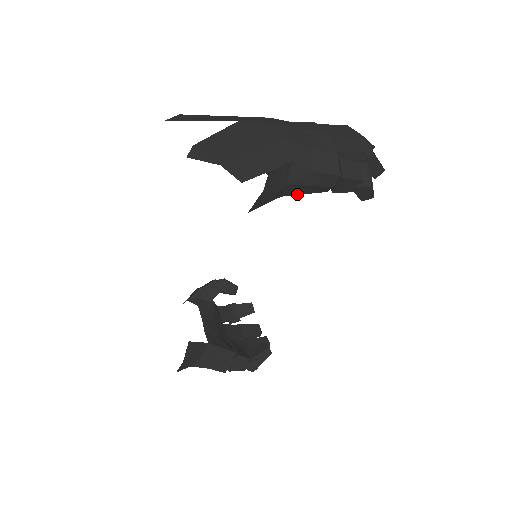
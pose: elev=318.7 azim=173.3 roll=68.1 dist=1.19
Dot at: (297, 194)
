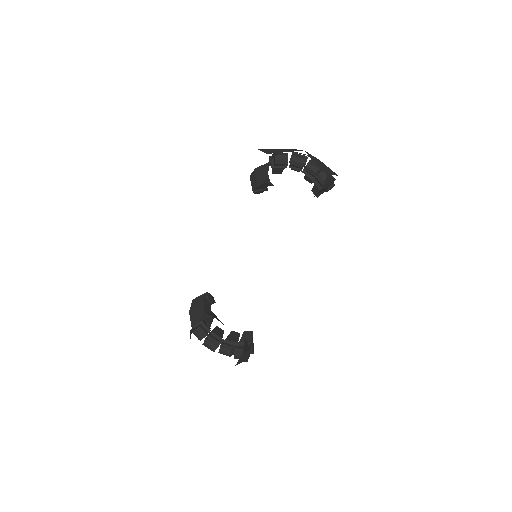
Dot at: occluded
